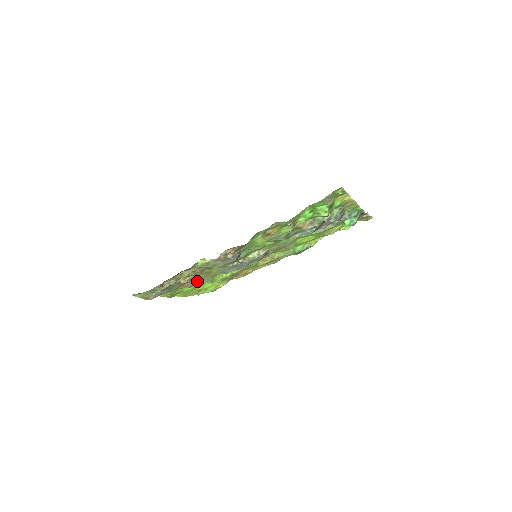
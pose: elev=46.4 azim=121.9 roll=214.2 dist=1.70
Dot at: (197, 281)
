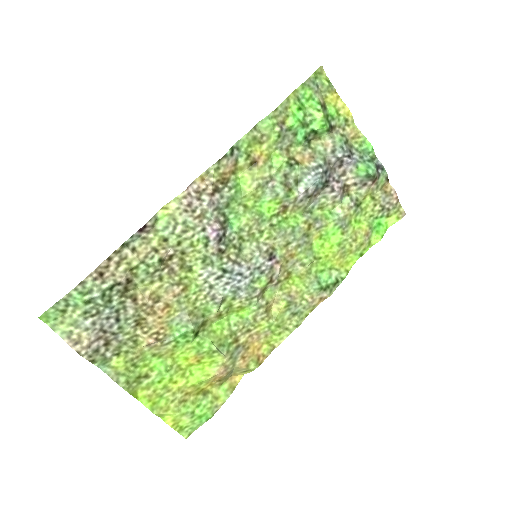
Dot at: (168, 317)
